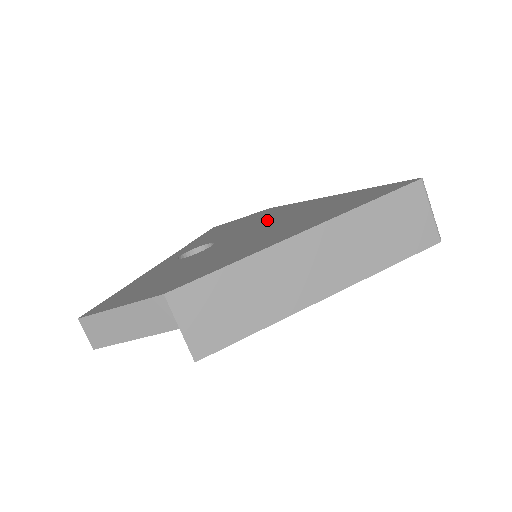
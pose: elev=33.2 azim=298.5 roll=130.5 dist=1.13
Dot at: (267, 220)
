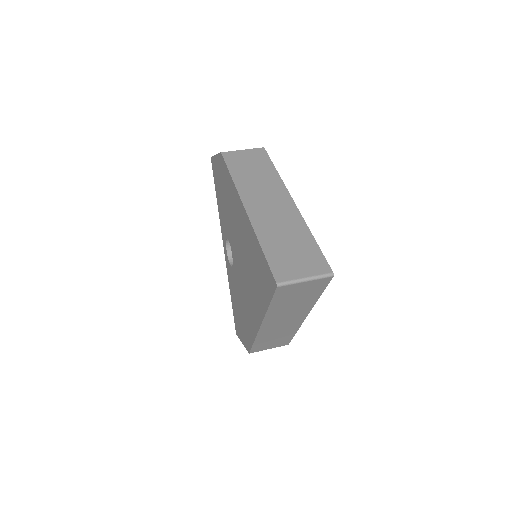
Dot at: (235, 226)
